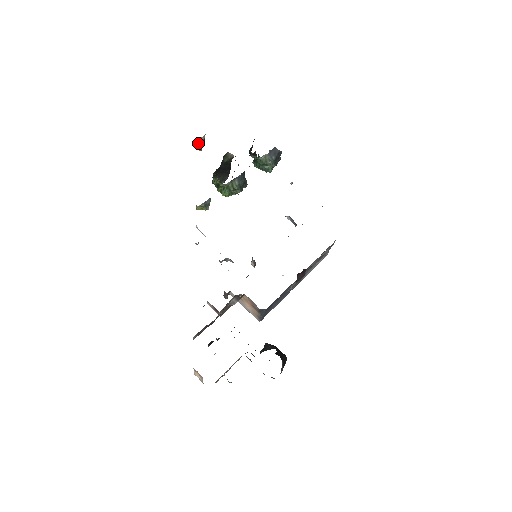
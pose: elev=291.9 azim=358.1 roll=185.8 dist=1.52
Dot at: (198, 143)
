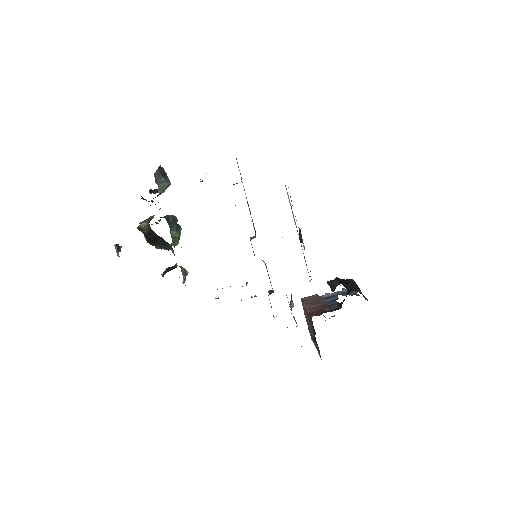
Dot at: (118, 253)
